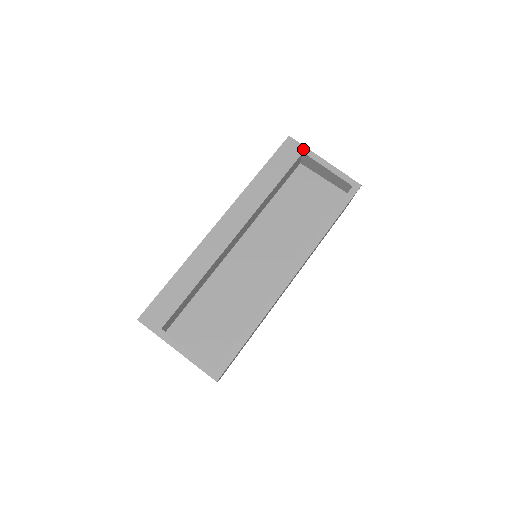
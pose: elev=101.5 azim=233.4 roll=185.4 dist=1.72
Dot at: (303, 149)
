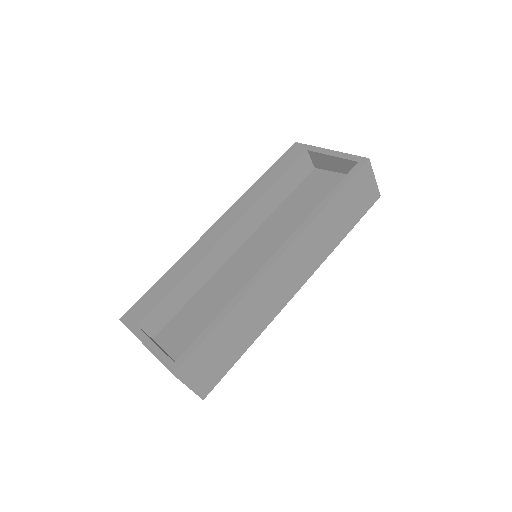
Dot at: (308, 148)
